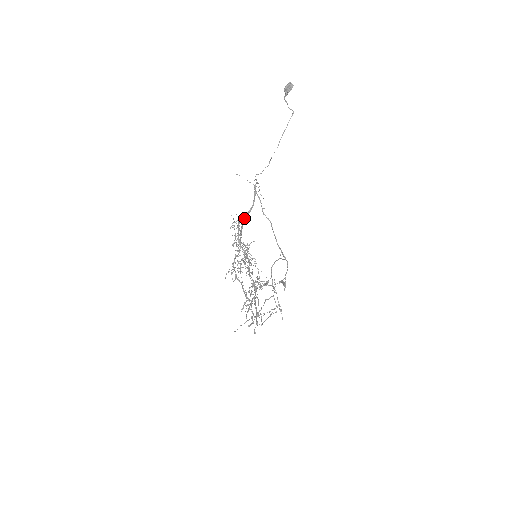
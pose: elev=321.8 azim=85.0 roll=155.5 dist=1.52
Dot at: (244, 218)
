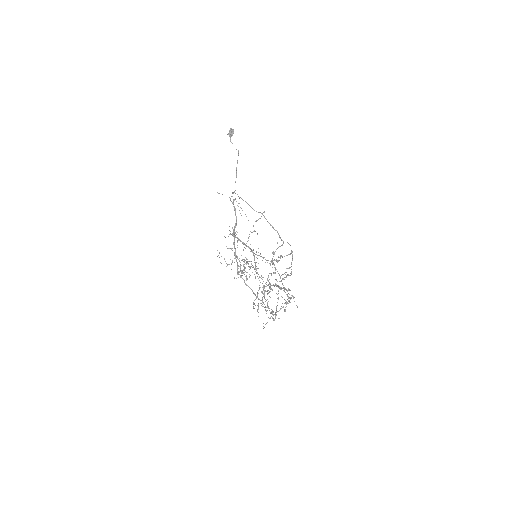
Dot at: (234, 230)
